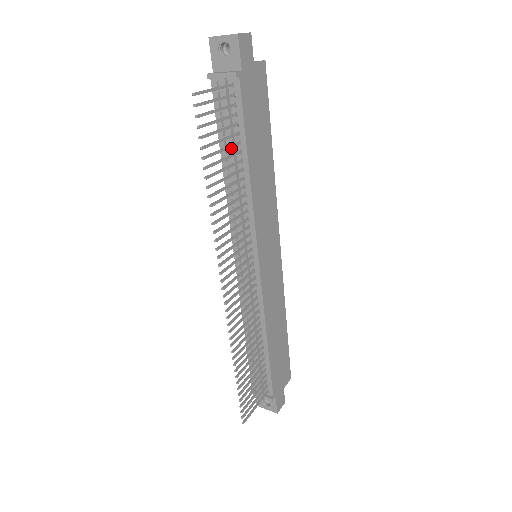
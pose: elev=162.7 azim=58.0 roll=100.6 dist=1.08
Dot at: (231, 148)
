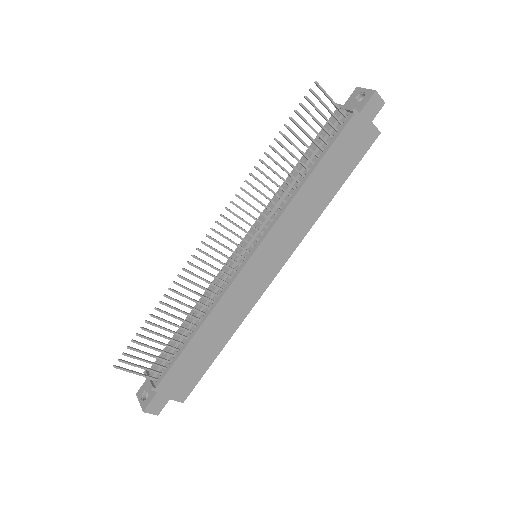
Dot at: (309, 156)
